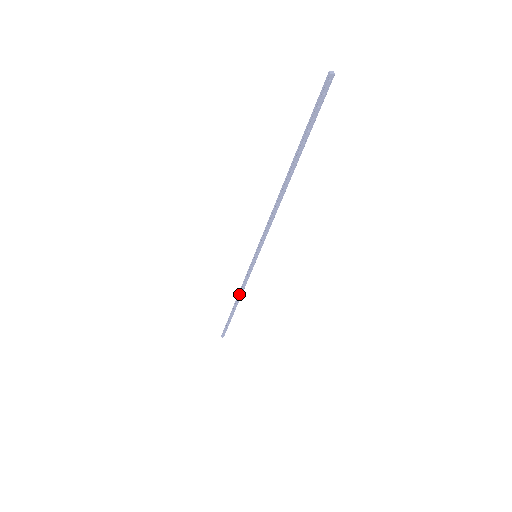
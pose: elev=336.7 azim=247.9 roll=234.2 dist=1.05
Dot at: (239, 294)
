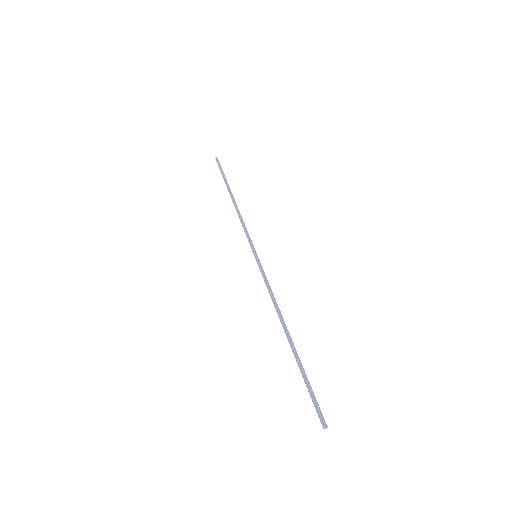
Dot at: (276, 308)
